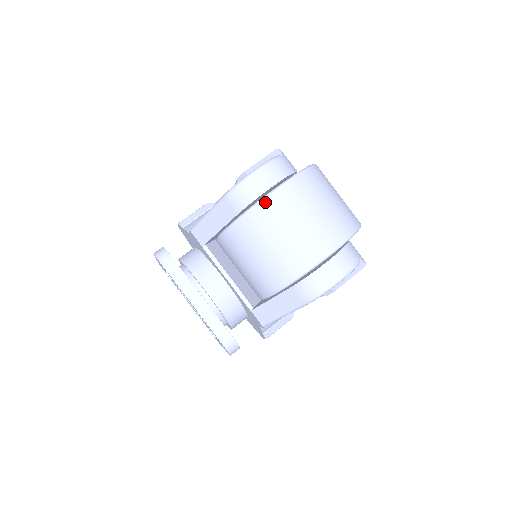
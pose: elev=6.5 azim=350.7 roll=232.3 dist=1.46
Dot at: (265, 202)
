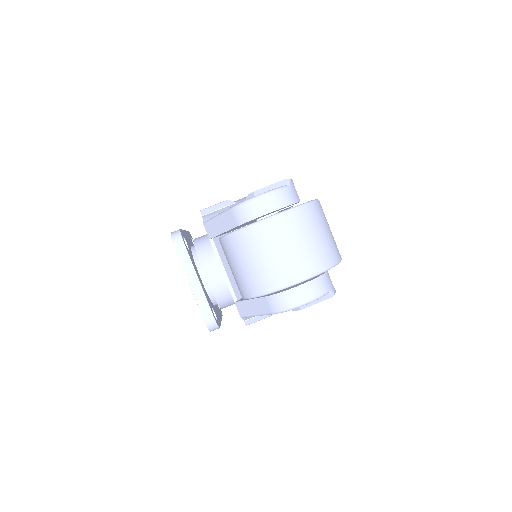
Dot at: (258, 225)
